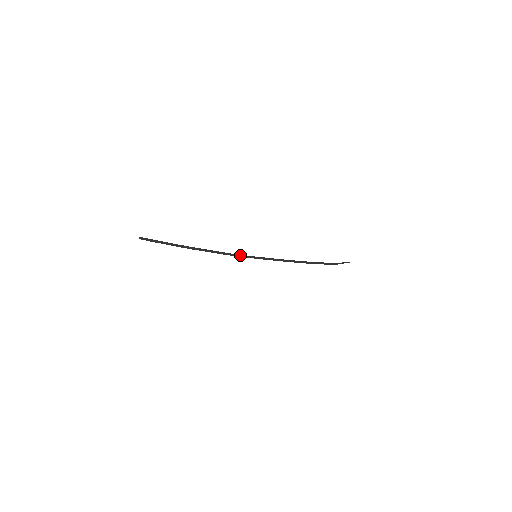
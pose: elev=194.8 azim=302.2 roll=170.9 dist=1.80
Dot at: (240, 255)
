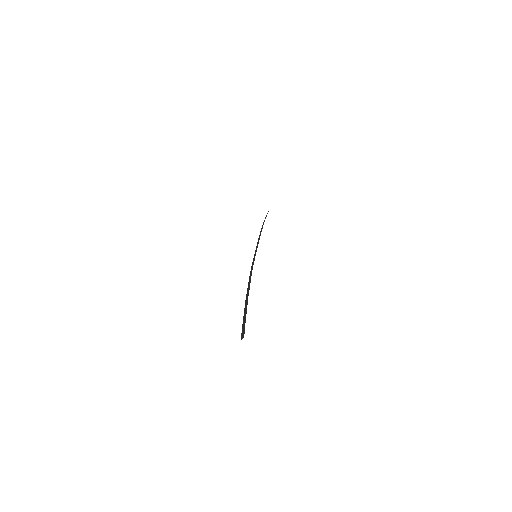
Dot at: occluded
